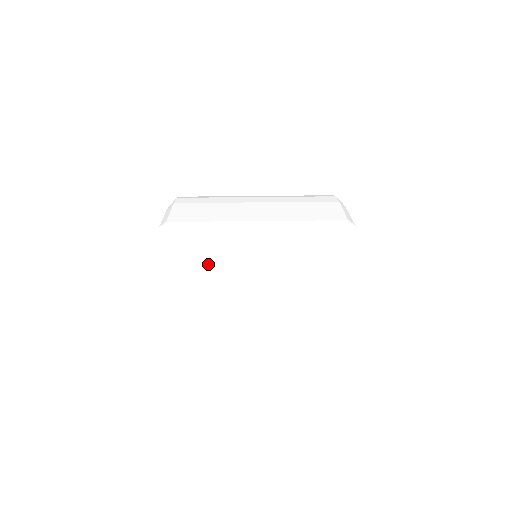
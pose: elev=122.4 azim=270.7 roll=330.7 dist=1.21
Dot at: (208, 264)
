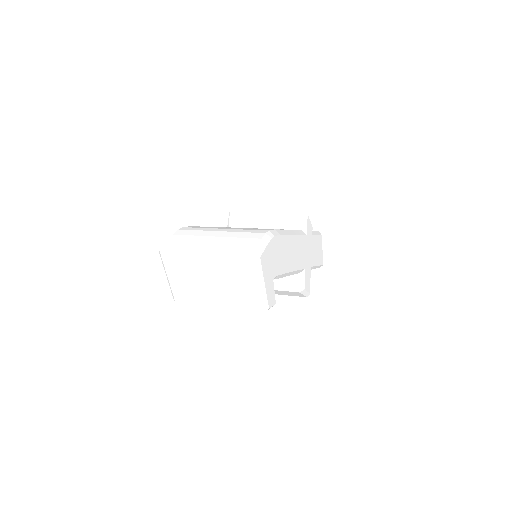
Dot at: (184, 273)
